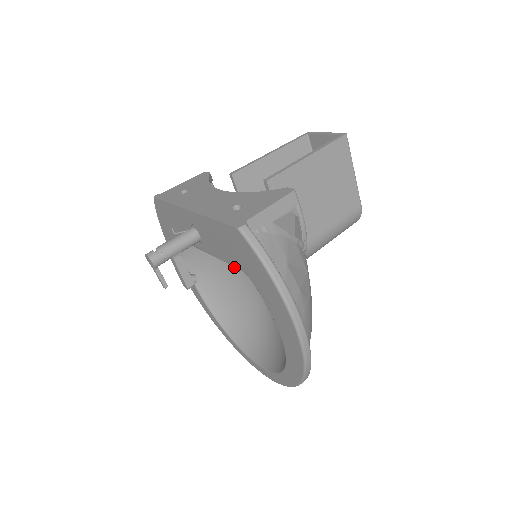
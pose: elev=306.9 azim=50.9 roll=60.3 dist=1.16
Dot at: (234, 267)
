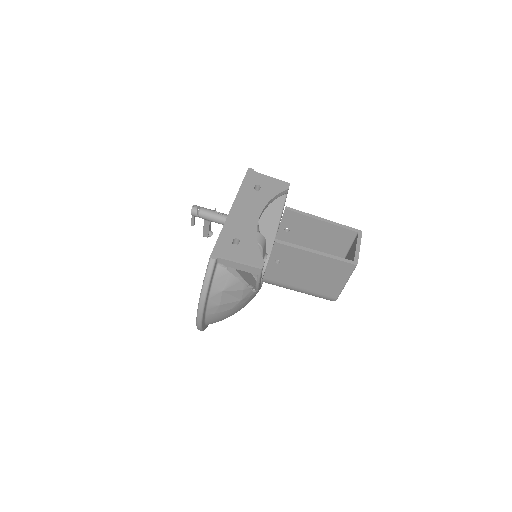
Dot at: occluded
